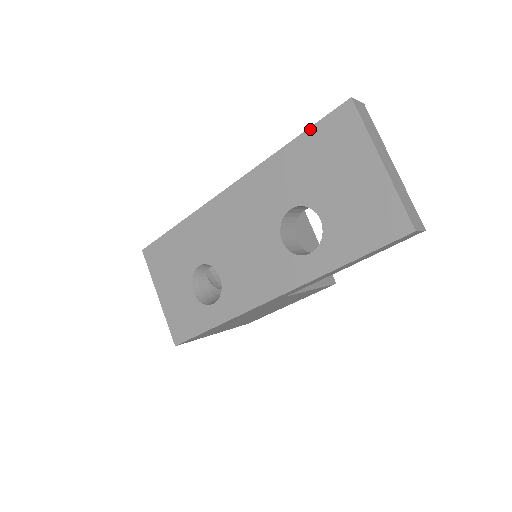
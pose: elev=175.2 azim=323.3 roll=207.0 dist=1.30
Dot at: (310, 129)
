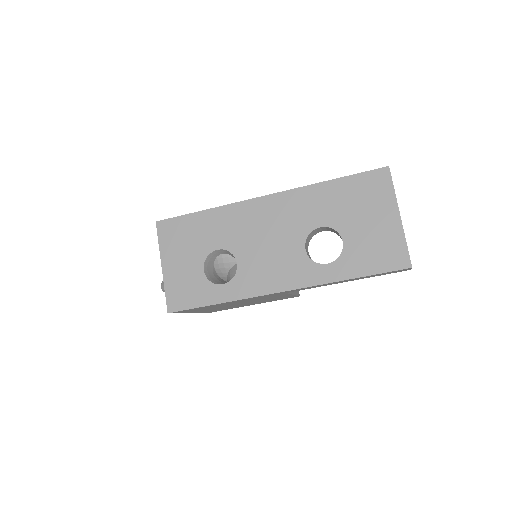
Dot at: (352, 176)
